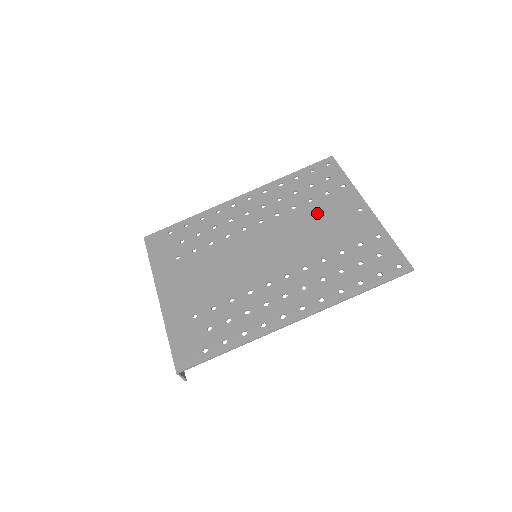
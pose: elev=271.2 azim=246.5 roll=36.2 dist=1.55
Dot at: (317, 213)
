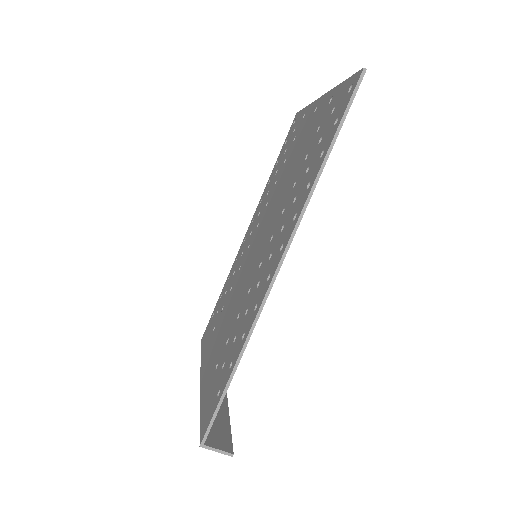
Dot at: (289, 161)
